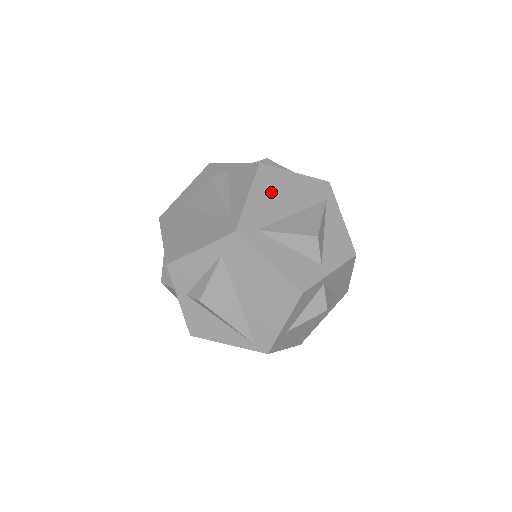
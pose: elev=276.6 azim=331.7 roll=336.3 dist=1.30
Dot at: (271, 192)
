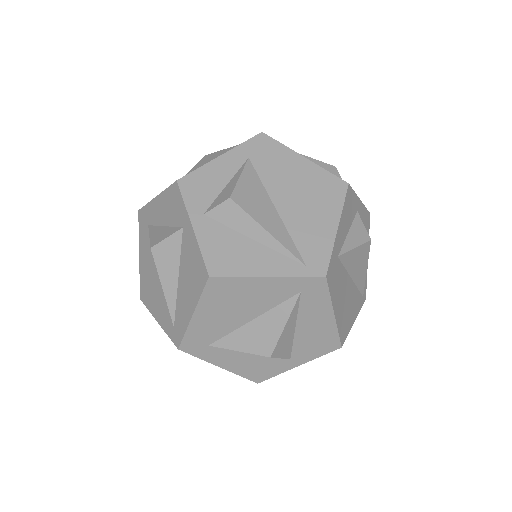
Dot at: occluded
